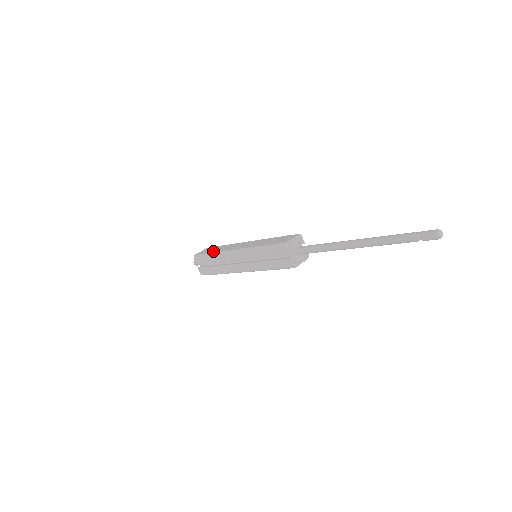
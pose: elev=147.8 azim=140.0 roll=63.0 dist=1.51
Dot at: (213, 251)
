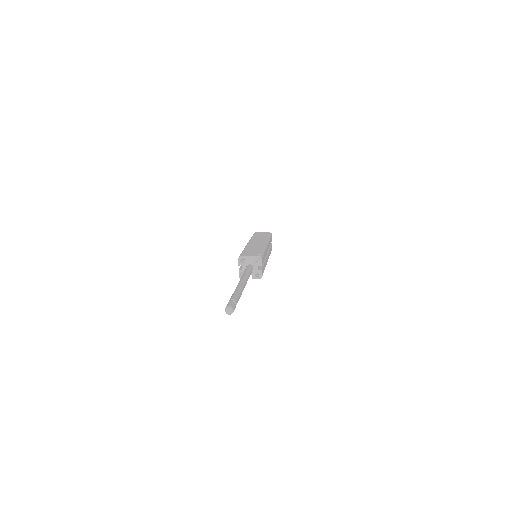
Dot at: (255, 236)
